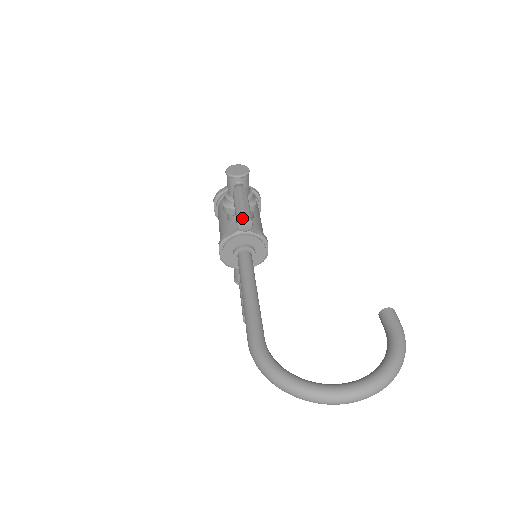
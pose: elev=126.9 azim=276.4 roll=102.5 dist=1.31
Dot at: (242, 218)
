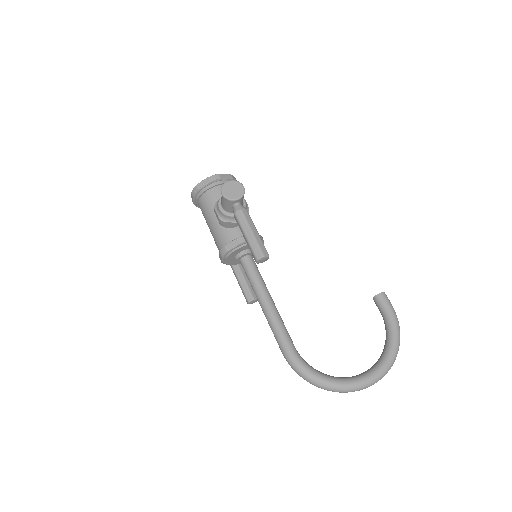
Dot at: (261, 256)
